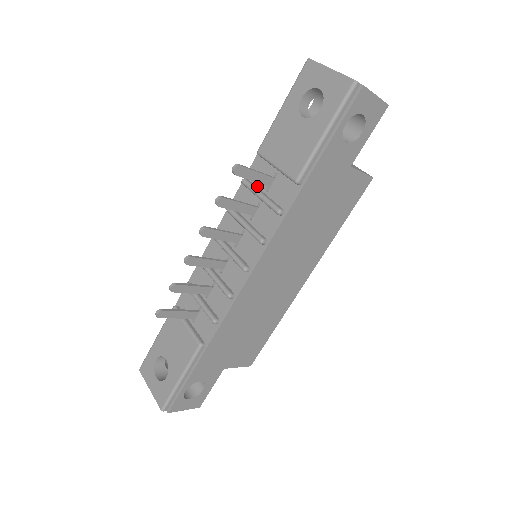
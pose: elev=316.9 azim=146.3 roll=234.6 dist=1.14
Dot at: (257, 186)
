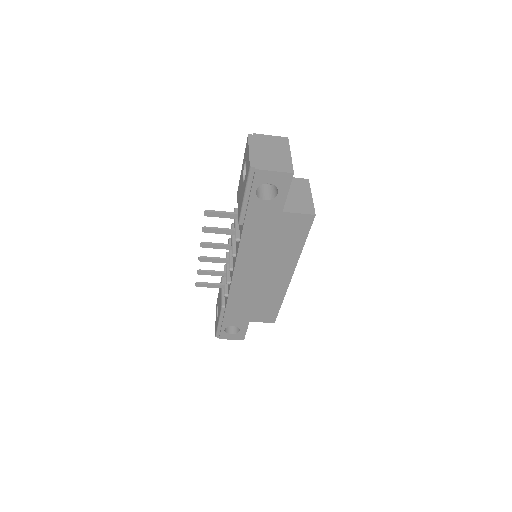
Dot at: occluded
